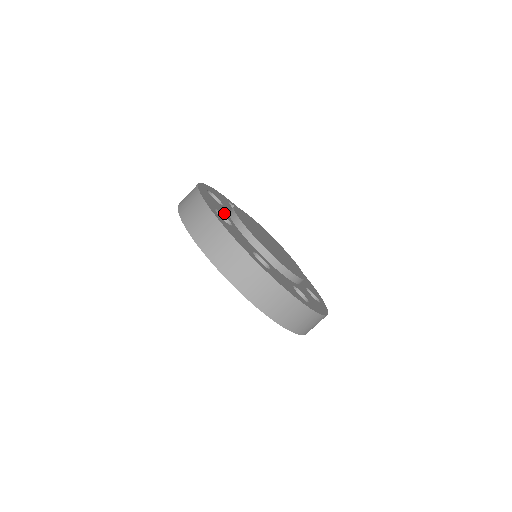
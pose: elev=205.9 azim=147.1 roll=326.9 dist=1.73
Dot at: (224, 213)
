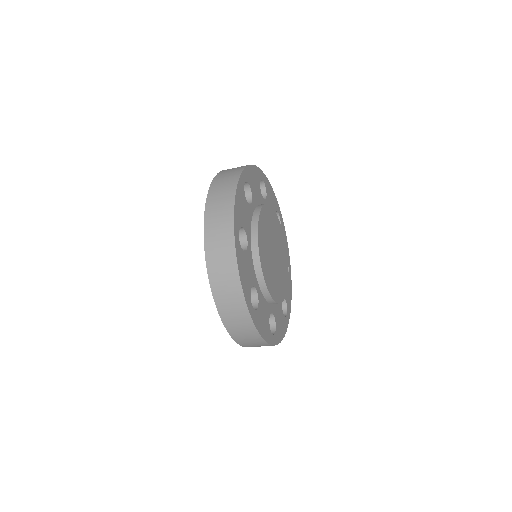
Dot at: (247, 225)
